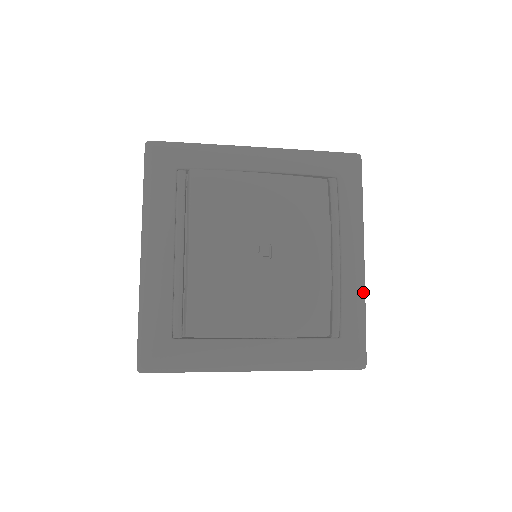
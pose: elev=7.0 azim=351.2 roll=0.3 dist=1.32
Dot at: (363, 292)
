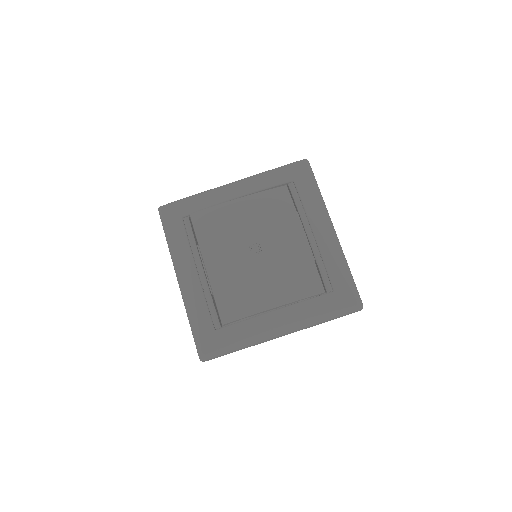
Dot at: (341, 254)
